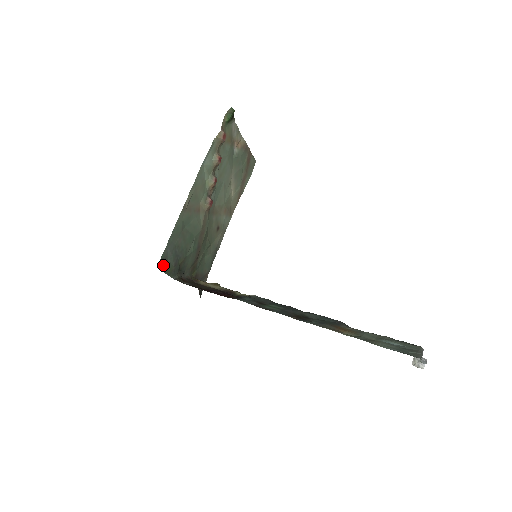
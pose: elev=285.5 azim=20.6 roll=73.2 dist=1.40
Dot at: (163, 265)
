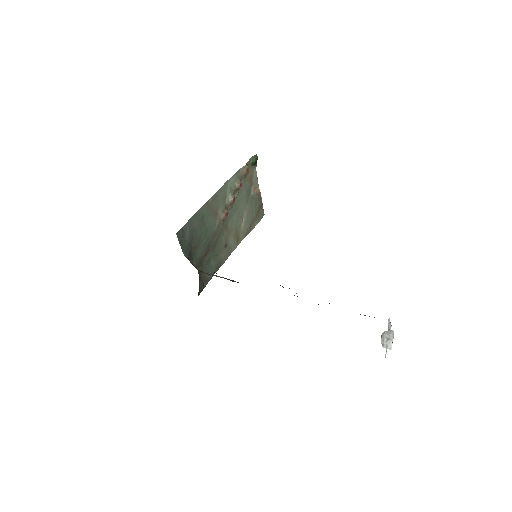
Dot at: (181, 236)
